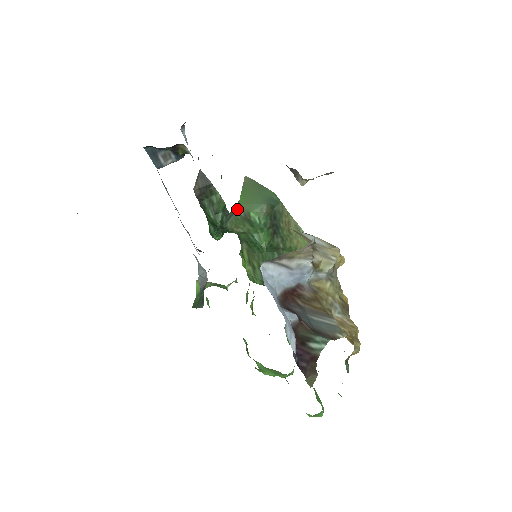
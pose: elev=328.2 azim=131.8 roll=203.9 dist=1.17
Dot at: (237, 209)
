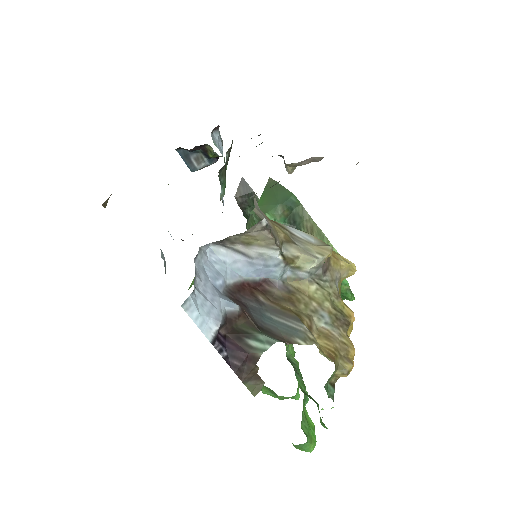
Dot at: occluded
